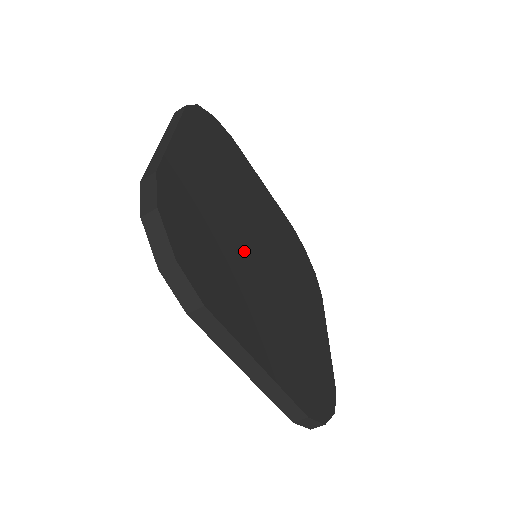
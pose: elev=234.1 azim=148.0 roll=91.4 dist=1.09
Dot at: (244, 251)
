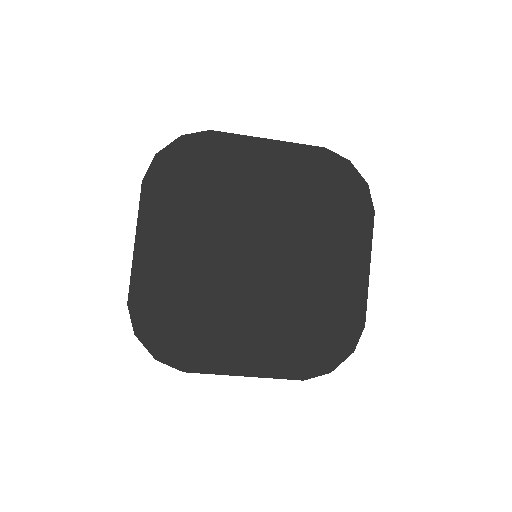
Dot at: (227, 283)
